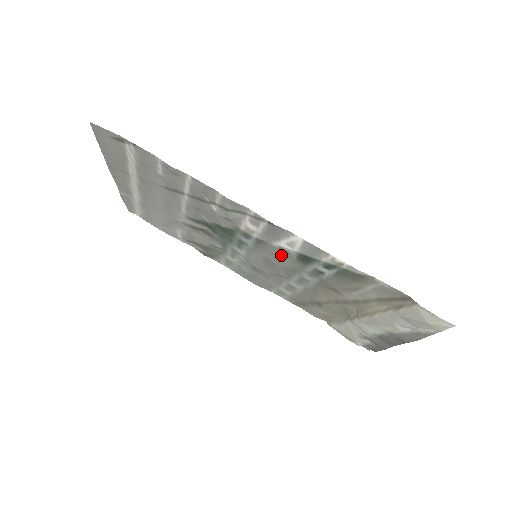
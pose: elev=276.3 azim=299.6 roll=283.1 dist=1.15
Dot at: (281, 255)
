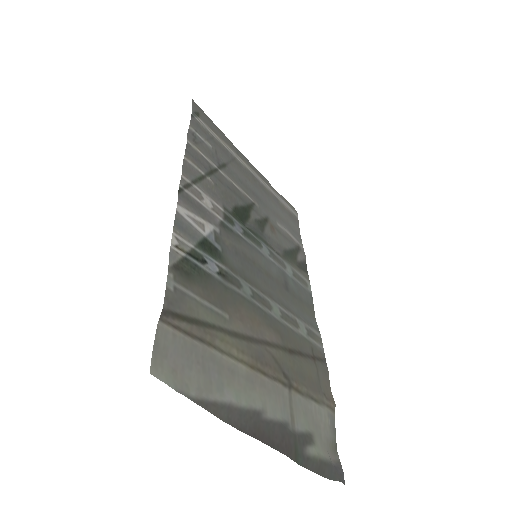
Dot at: (229, 247)
